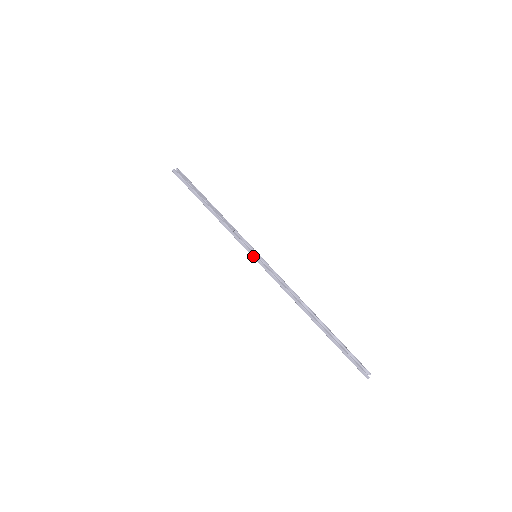
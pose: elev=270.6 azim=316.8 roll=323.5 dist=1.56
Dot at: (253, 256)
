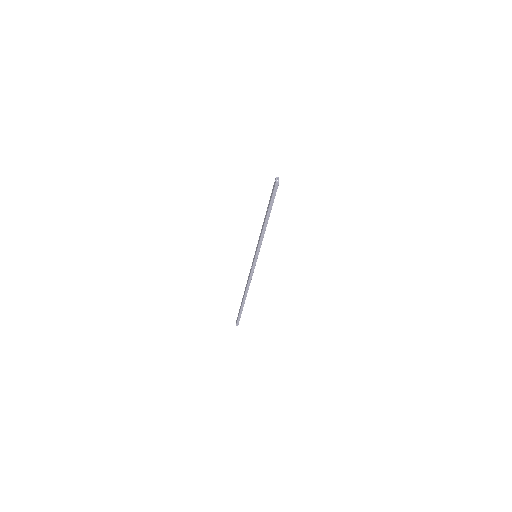
Dot at: (256, 257)
